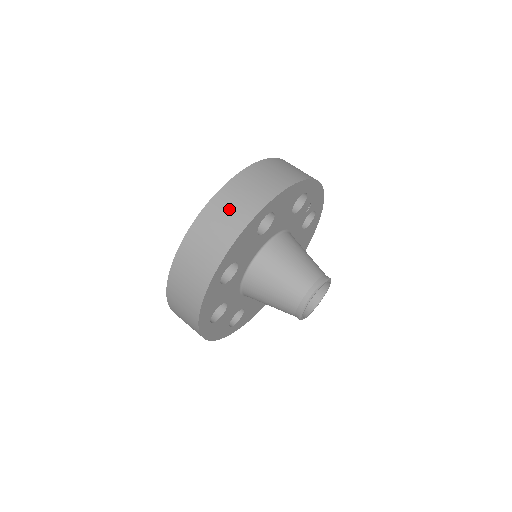
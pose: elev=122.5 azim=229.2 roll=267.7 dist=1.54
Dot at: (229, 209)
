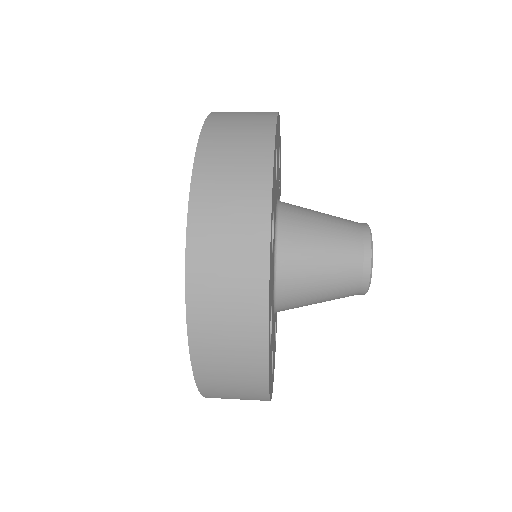
Dot at: (235, 134)
